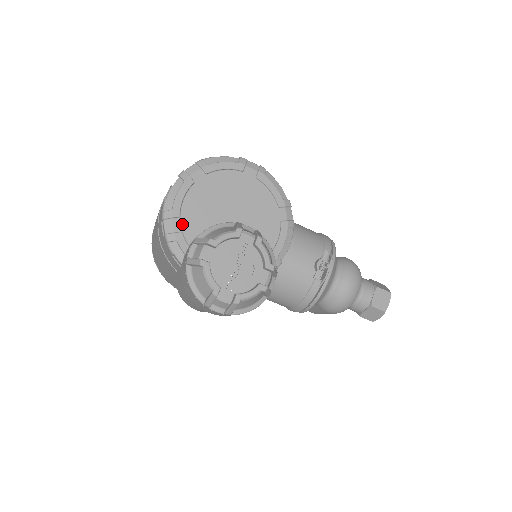
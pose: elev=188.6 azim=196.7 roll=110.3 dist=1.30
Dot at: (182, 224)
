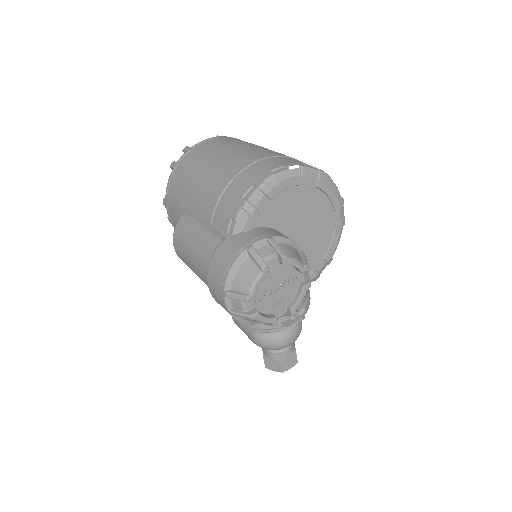
Dot at: (266, 206)
